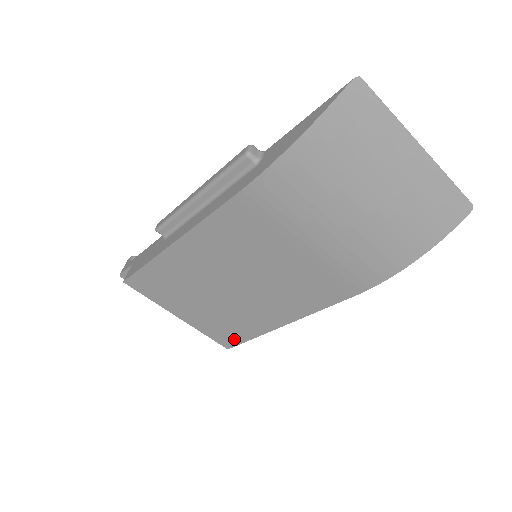
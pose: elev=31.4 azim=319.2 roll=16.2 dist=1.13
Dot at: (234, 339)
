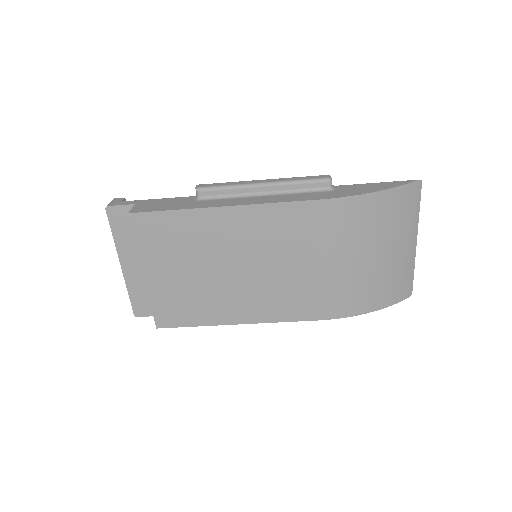
Dot at: (175, 320)
